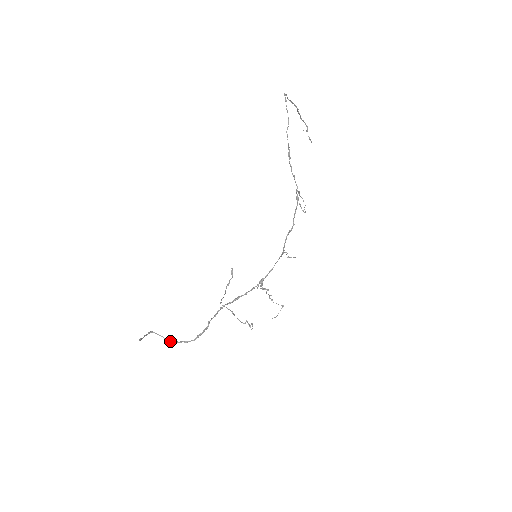
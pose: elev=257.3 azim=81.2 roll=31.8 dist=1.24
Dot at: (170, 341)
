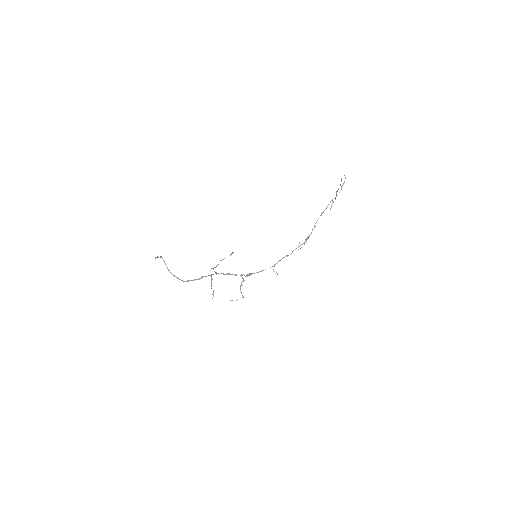
Dot at: (169, 271)
